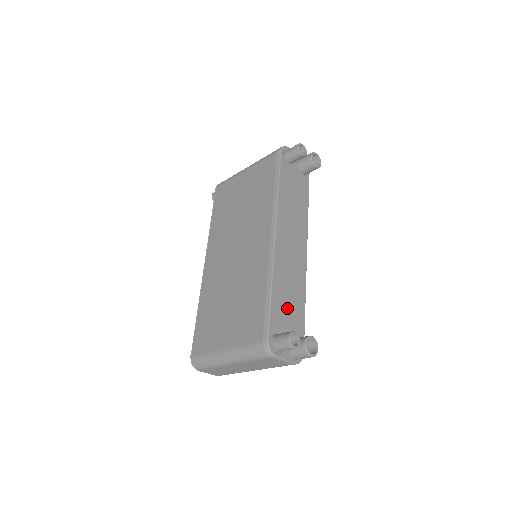
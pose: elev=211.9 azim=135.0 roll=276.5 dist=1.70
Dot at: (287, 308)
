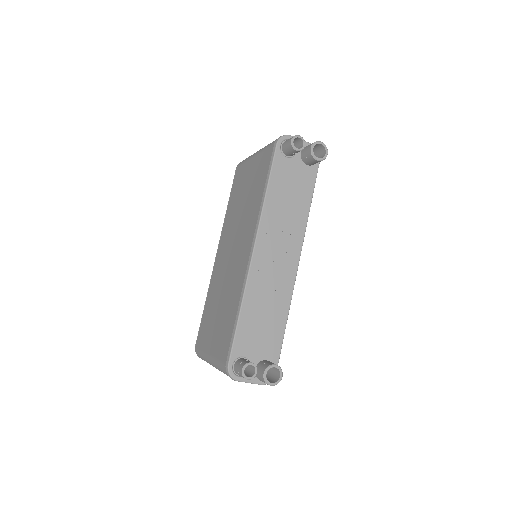
Dot at: (259, 329)
